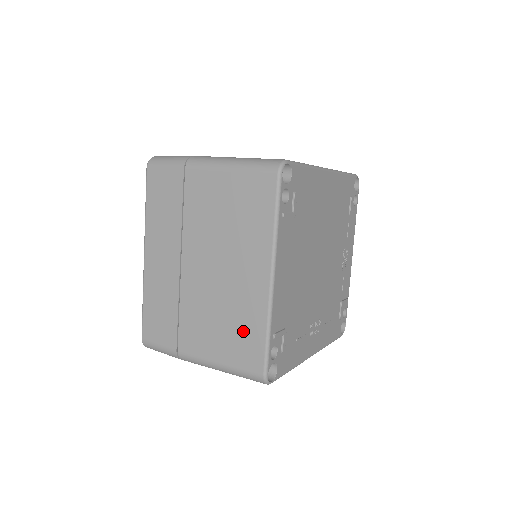
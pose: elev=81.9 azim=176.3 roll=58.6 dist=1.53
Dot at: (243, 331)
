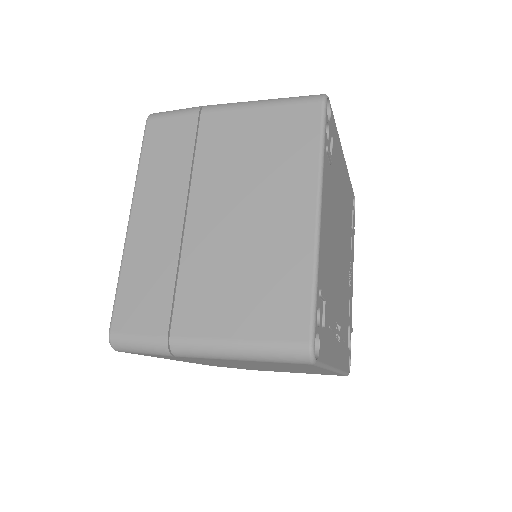
Dot at: (277, 287)
